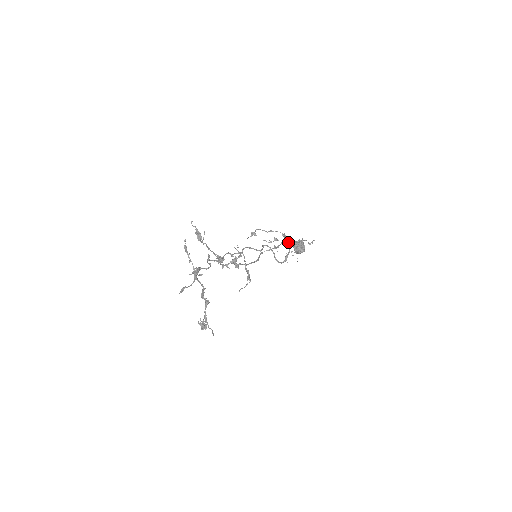
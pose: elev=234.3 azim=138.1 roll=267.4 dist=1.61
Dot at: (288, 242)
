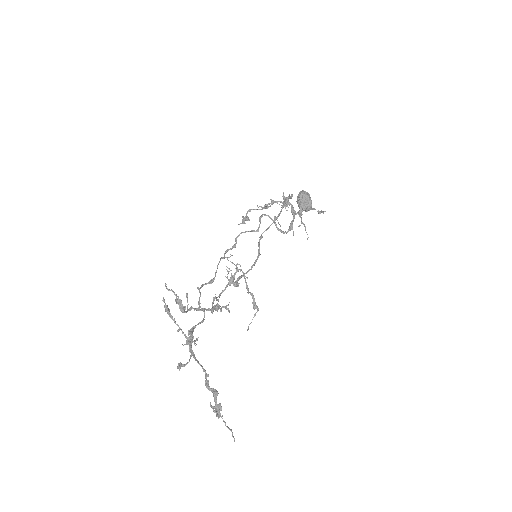
Dot at: (289, 198)
